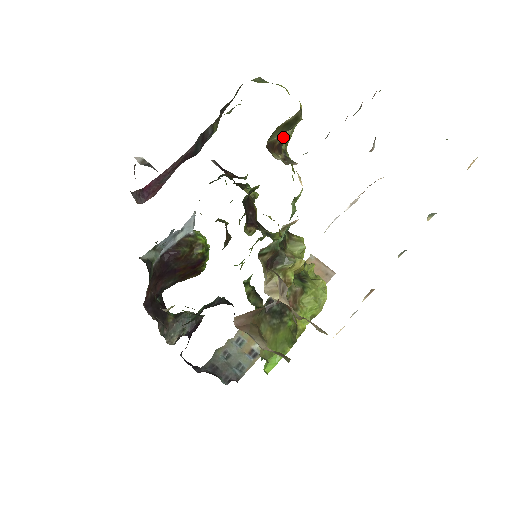
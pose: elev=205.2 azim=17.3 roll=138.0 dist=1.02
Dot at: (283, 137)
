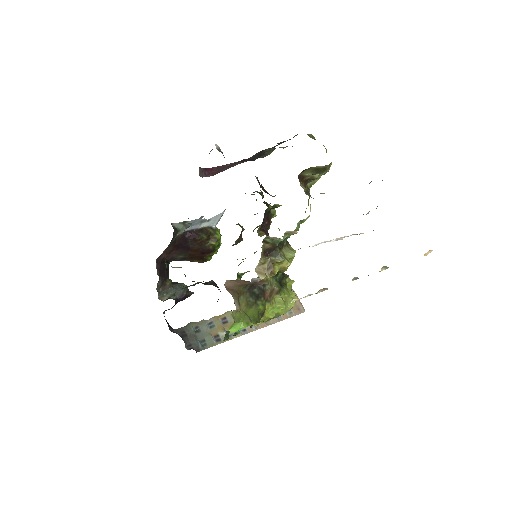
Dot at: (311, 177)
